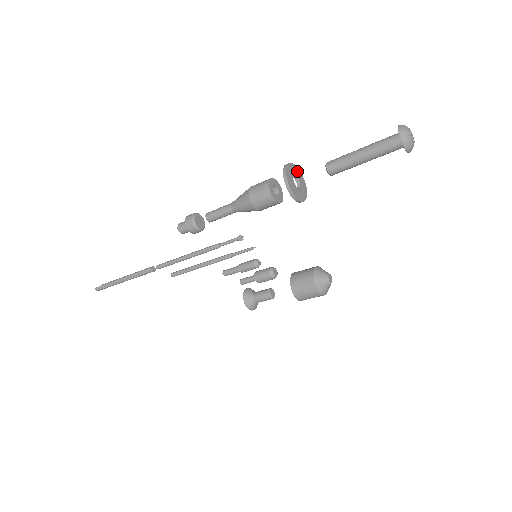
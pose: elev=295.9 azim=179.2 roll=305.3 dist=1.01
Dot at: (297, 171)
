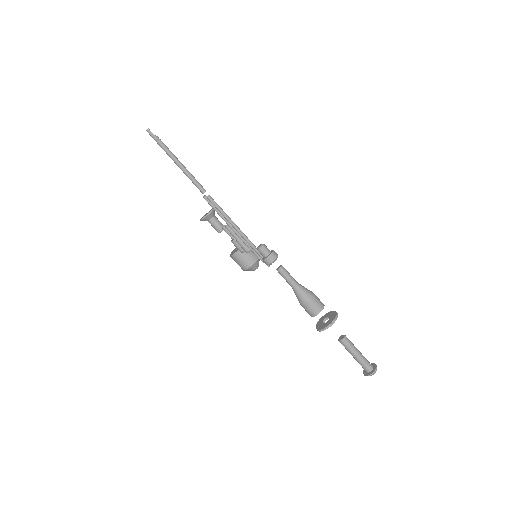
Dot at: occluded
